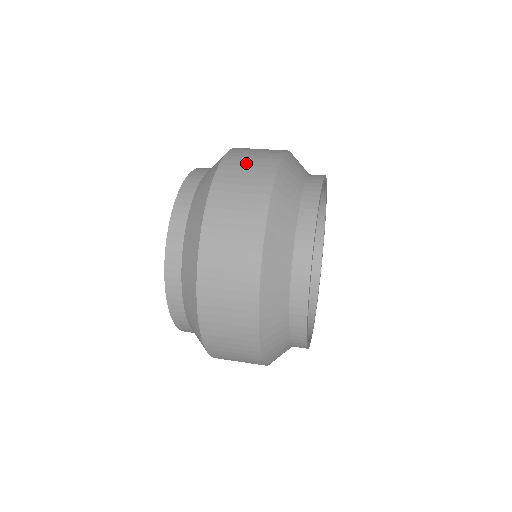
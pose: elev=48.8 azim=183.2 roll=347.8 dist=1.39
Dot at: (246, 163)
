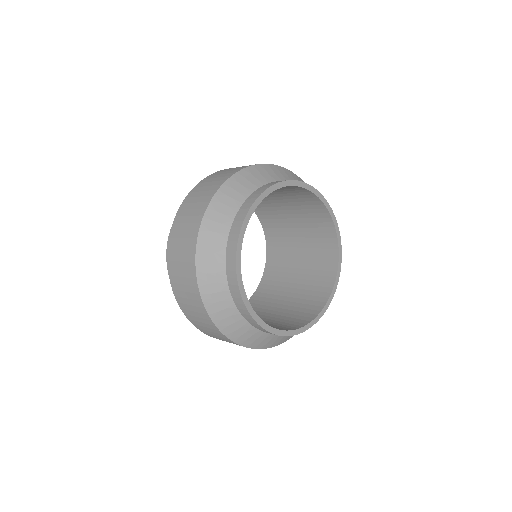
Dot at: occluded
